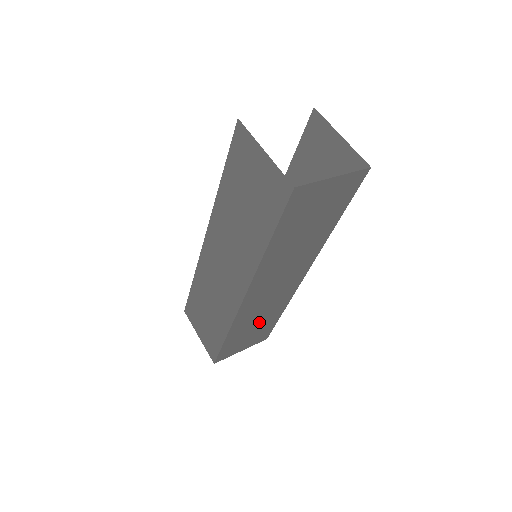
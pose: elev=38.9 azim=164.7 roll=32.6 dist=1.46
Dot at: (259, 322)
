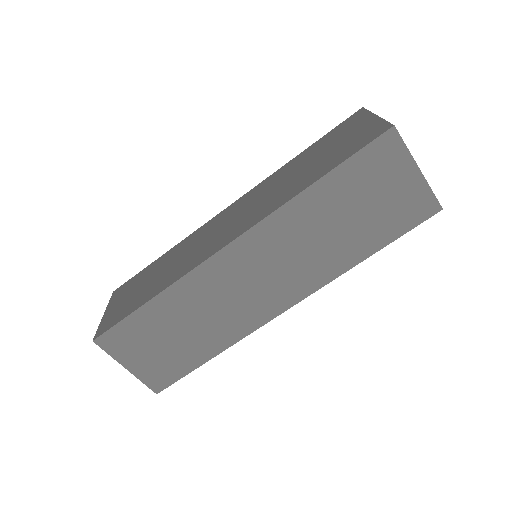
Dot at: (189, 331)
